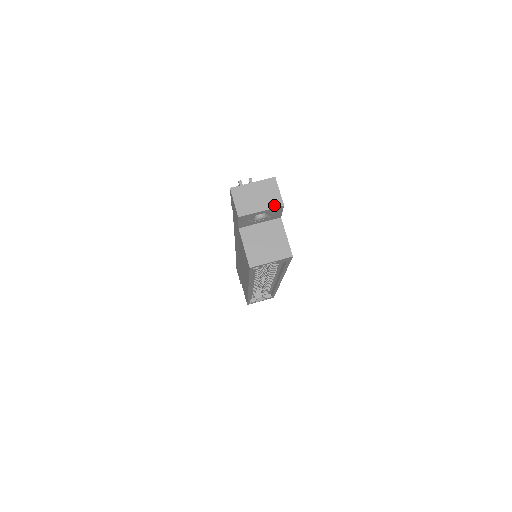
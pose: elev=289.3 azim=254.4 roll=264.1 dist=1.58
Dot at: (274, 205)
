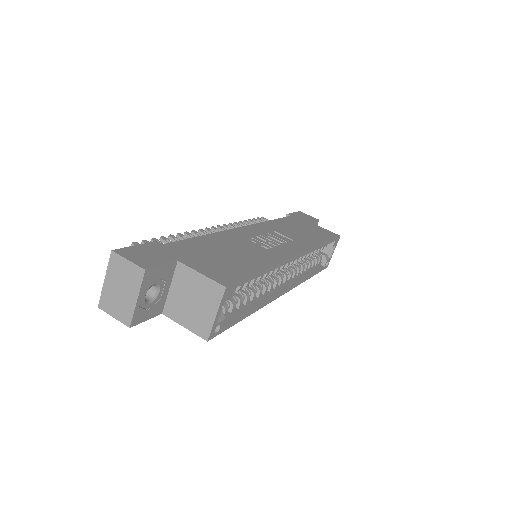
Dot at: (139, 280)
